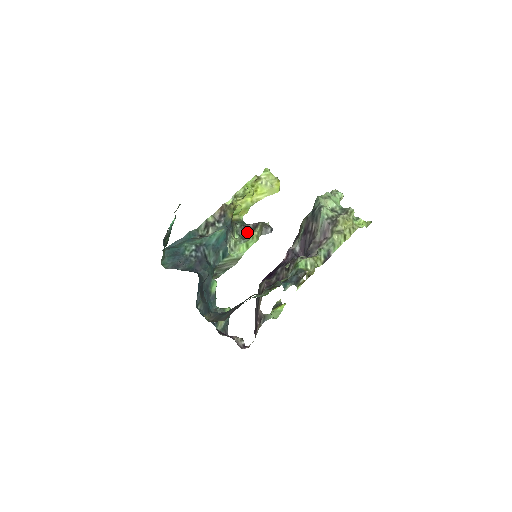
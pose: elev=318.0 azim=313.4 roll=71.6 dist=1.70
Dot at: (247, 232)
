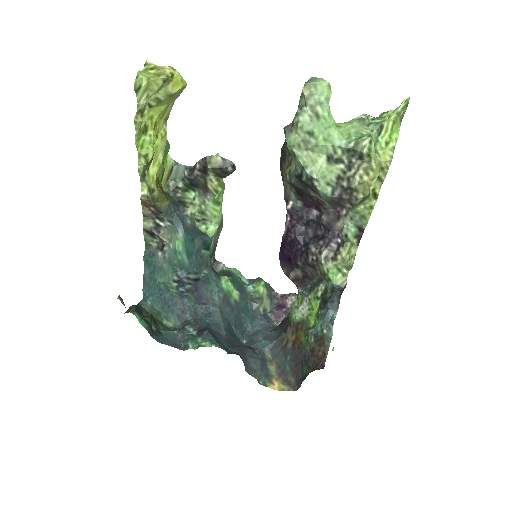
Dot at: (200, 183)
